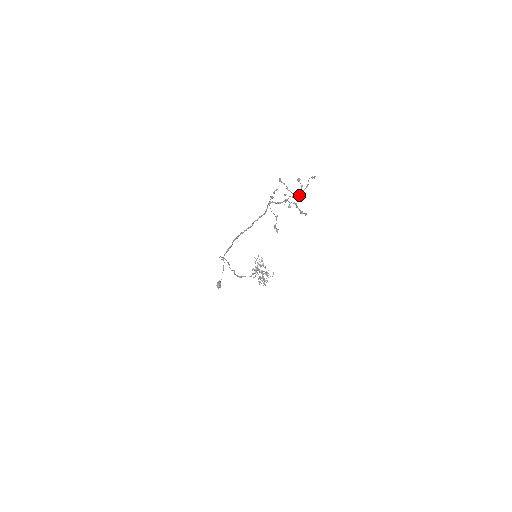
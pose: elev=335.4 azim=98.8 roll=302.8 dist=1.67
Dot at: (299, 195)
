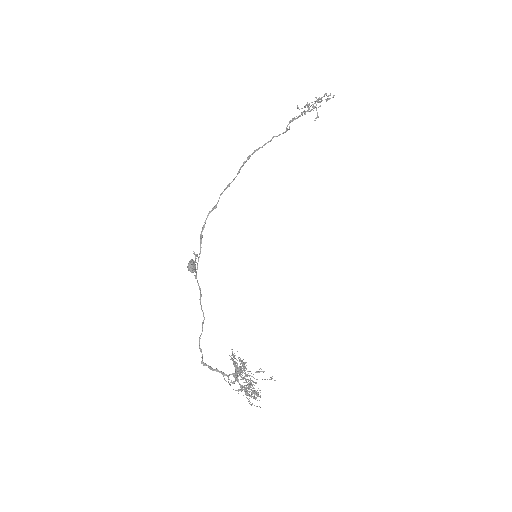
Dot at: (320, 105)
